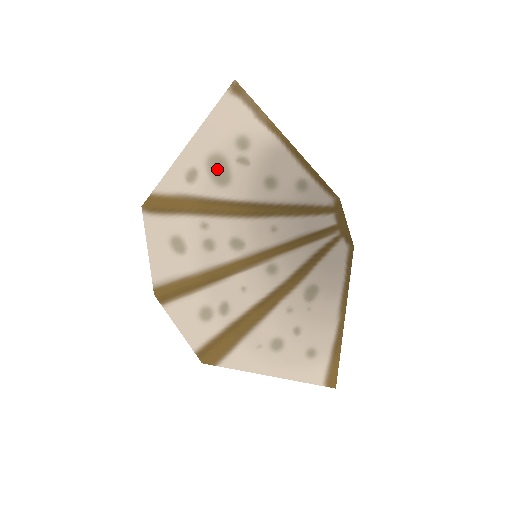
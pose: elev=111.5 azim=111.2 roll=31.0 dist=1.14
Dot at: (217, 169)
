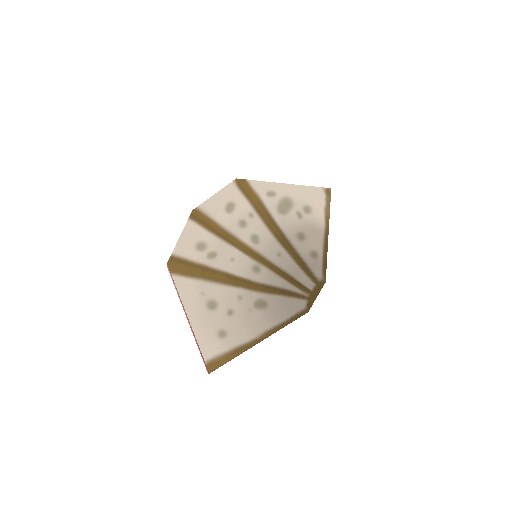
Dot at: (285, 205)
